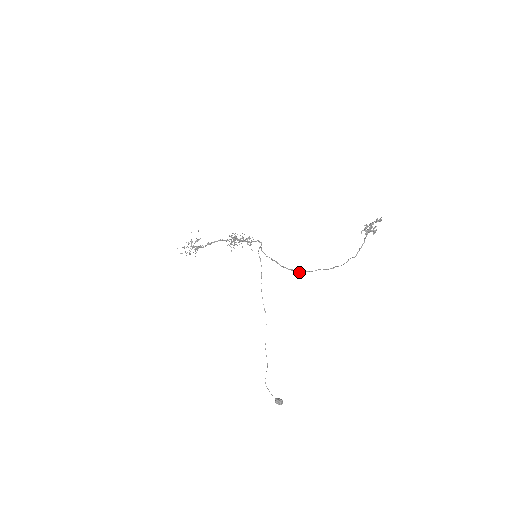
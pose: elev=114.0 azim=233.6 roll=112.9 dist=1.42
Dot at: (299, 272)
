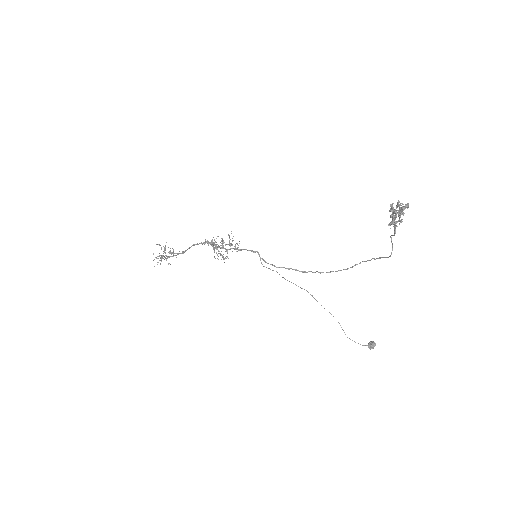
Dot at: occluded
